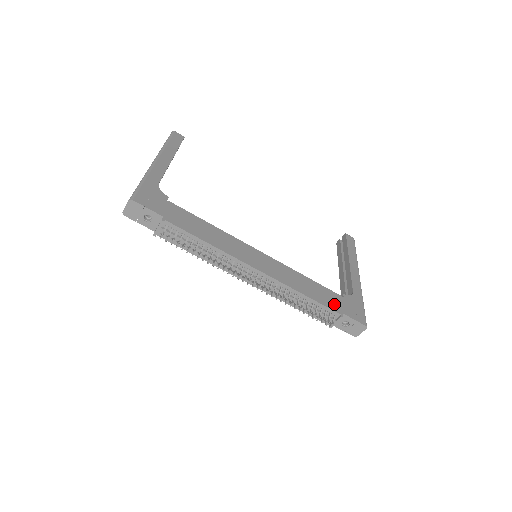
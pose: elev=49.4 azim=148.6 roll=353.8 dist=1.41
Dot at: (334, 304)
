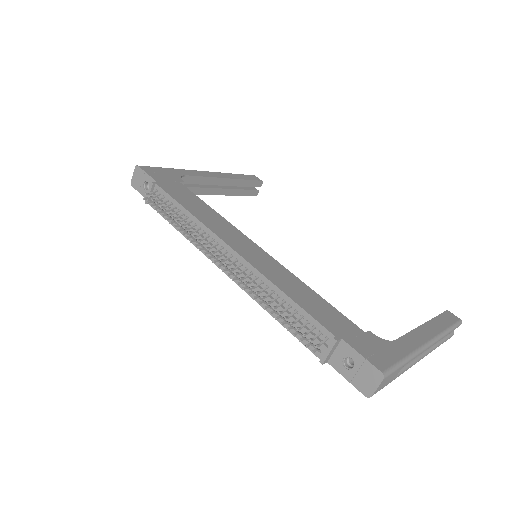
Dot at: (334, 325)
